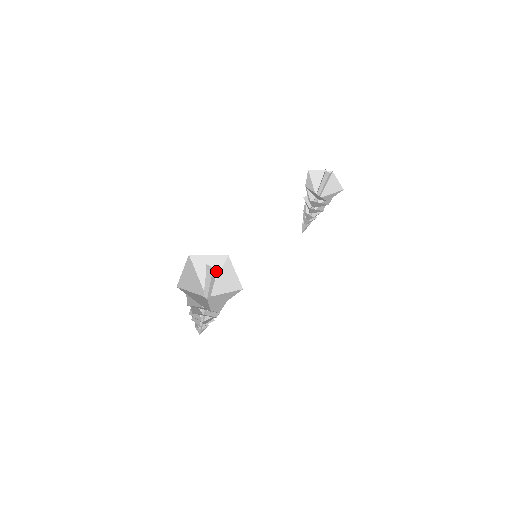
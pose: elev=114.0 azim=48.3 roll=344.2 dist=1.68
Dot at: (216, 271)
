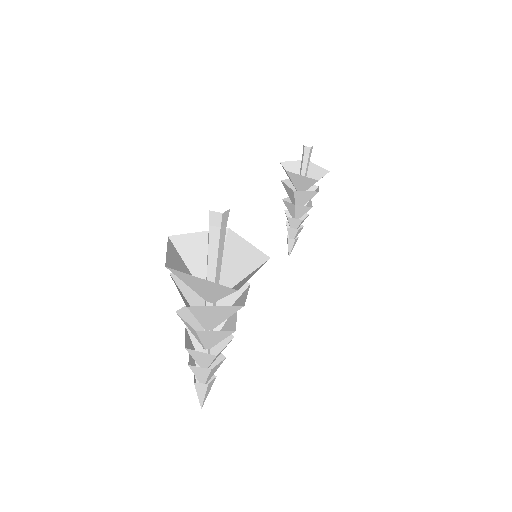
Dot at: (224, 228)
